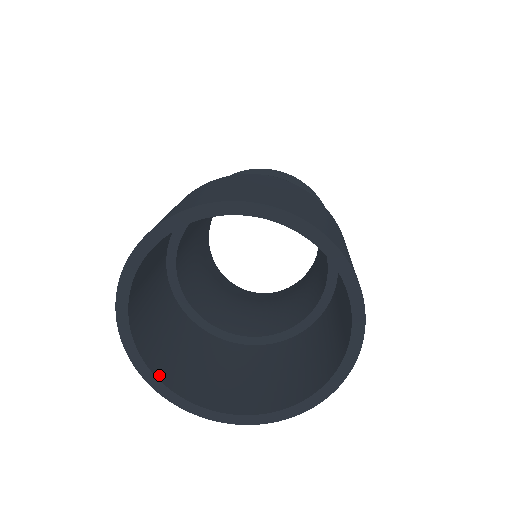
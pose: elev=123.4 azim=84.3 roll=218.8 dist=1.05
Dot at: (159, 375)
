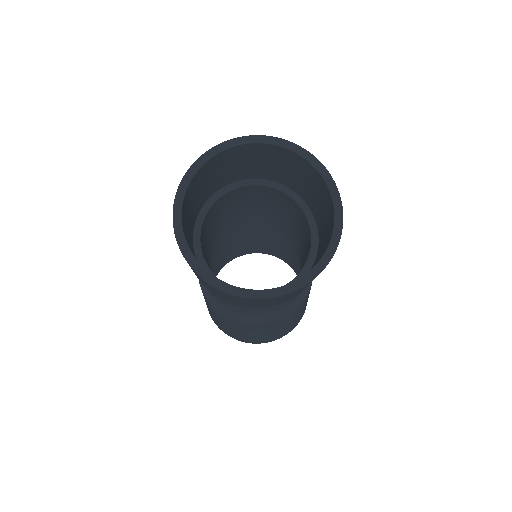
Dot at: (209, 273)
